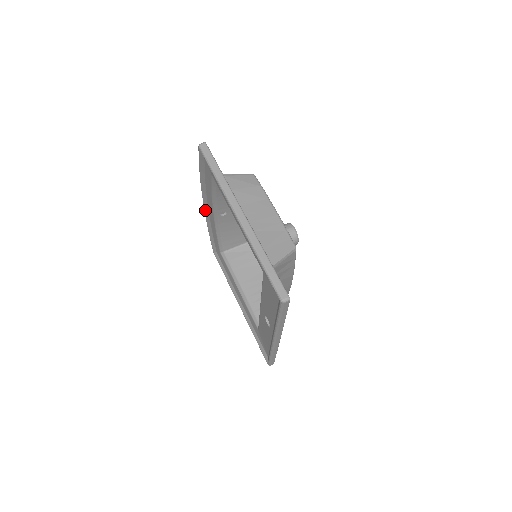
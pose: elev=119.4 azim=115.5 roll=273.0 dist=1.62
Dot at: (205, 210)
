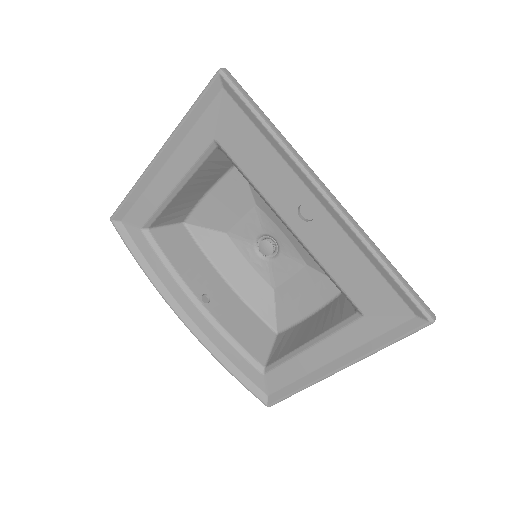
Dot at: (195, 334)
